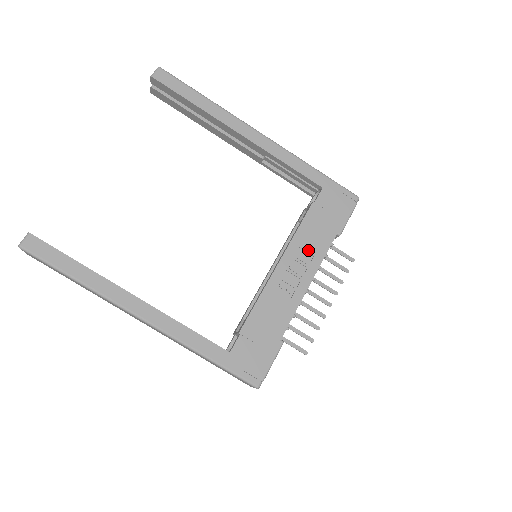
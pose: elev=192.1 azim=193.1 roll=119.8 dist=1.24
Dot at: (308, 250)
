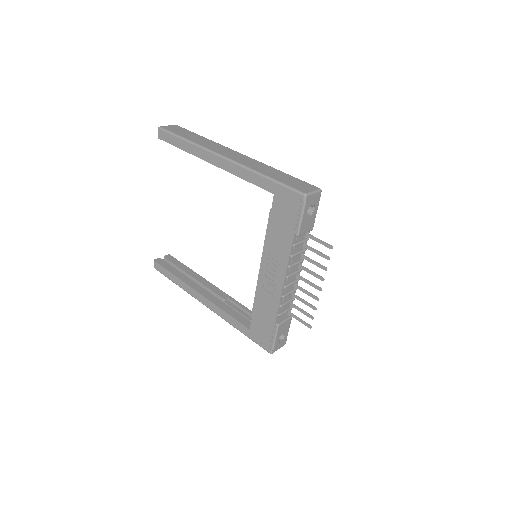
Dot at: (276, 254)
